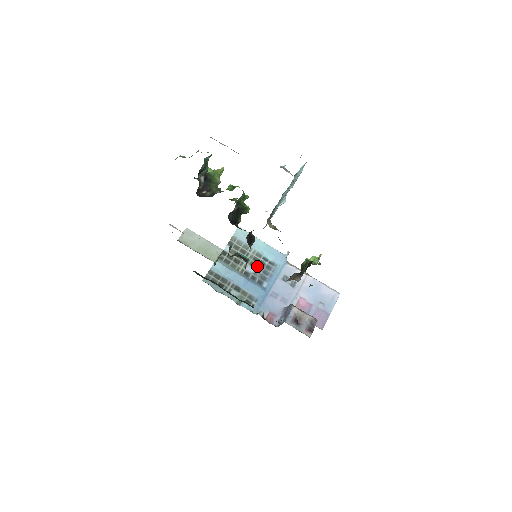
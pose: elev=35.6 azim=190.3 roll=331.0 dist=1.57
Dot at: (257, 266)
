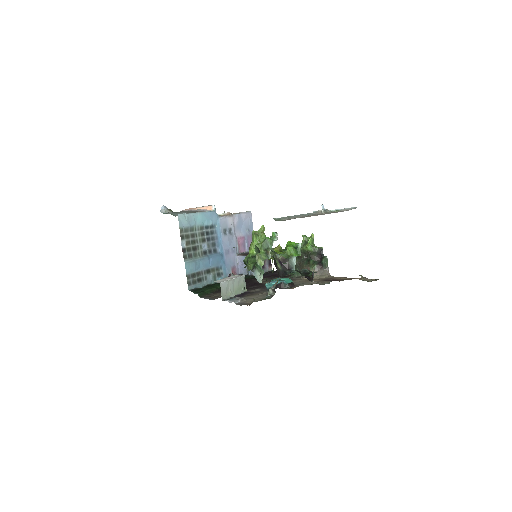
Dot at: (206, 239)
